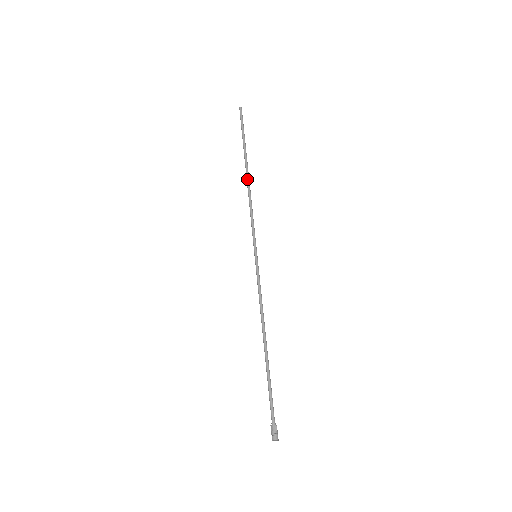
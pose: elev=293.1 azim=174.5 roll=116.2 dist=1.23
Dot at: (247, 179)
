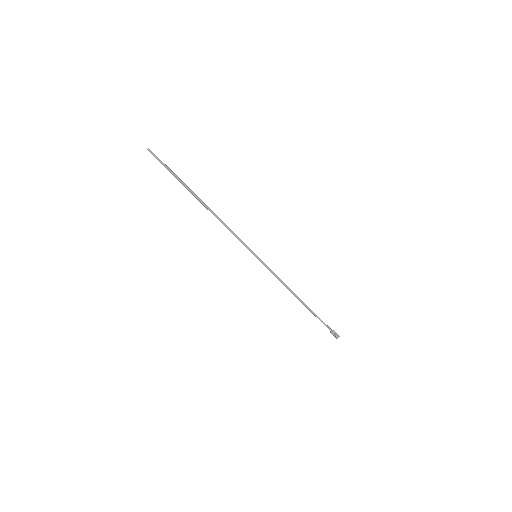
Dot at: (207, 208)
